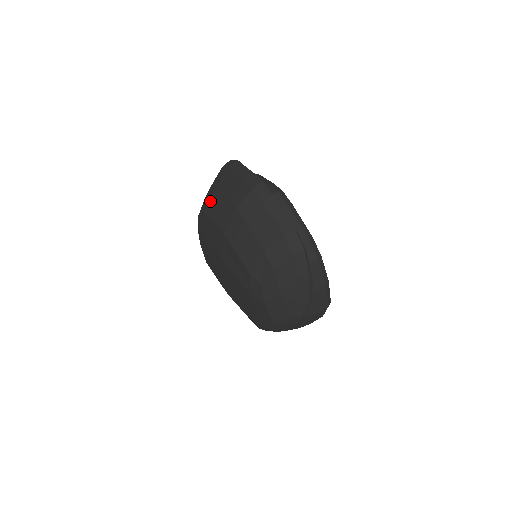
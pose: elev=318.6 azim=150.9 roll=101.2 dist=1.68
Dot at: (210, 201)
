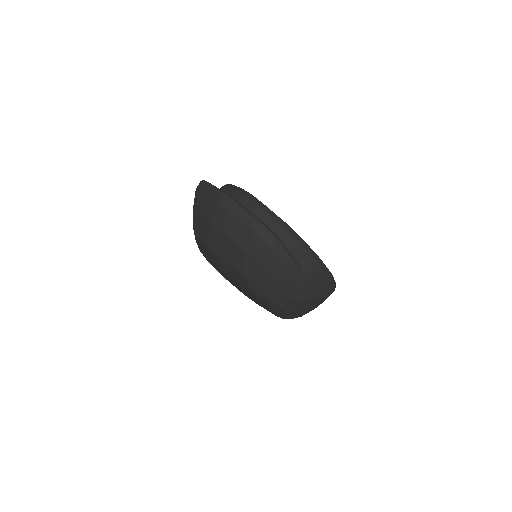
Dot at: (195, 224)
